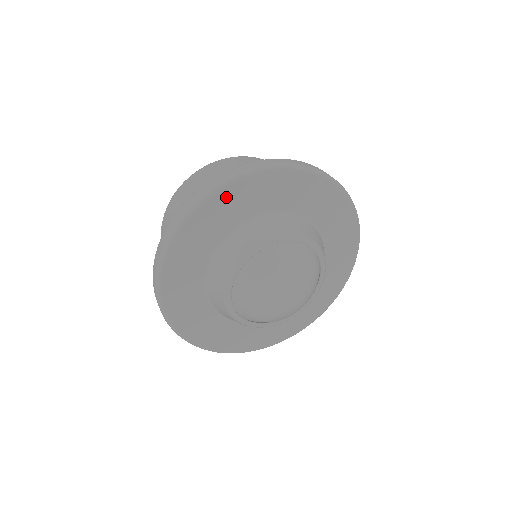
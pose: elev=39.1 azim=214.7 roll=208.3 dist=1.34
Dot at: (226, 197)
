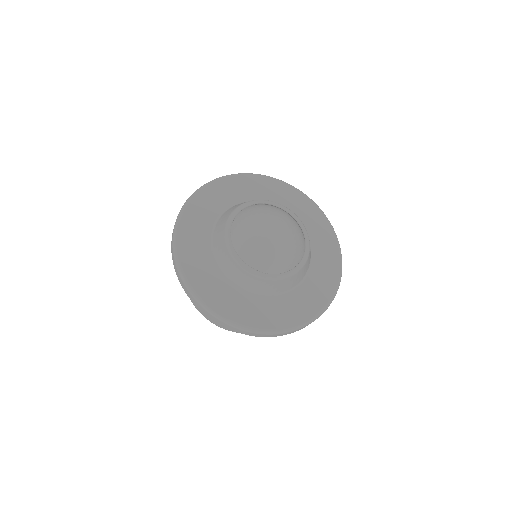
Dot at: (190, 215)
